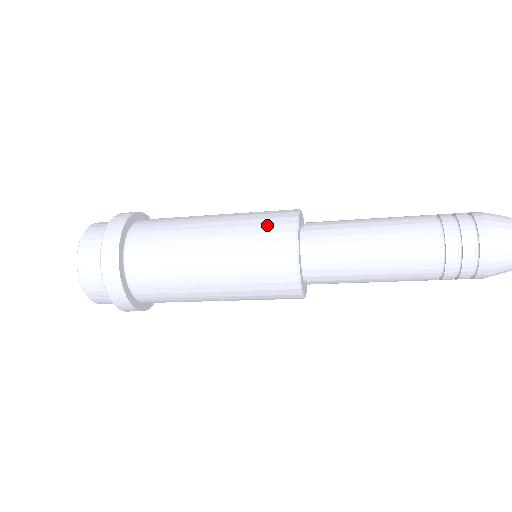
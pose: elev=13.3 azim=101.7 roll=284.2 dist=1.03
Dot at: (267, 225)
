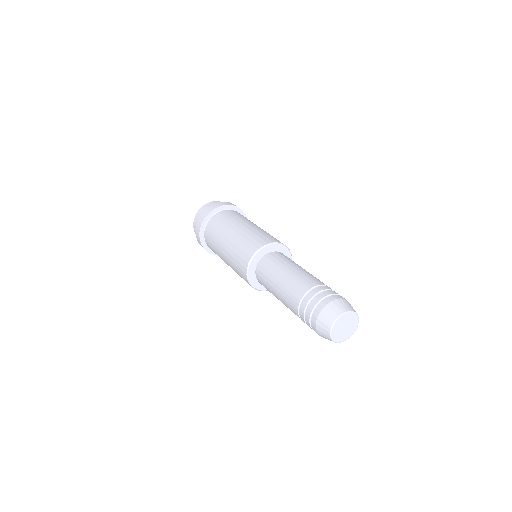
Dot at: (238, 268)
